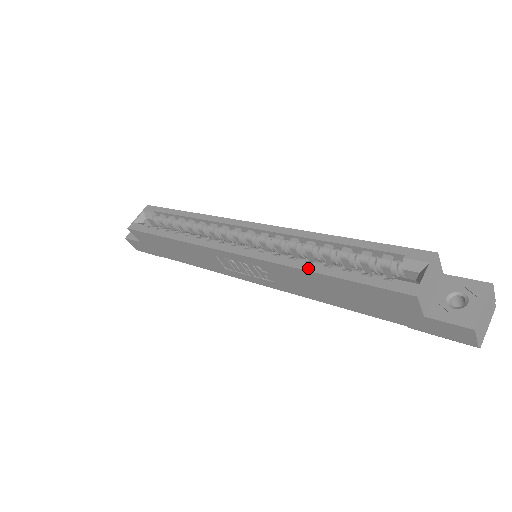
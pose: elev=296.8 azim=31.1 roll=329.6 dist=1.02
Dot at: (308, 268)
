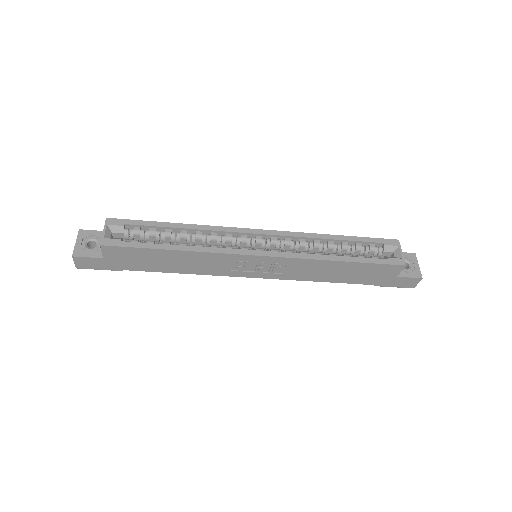
Dot at: (332, 259)
